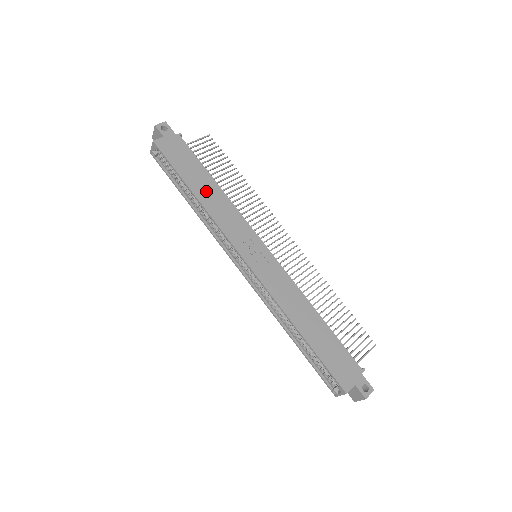
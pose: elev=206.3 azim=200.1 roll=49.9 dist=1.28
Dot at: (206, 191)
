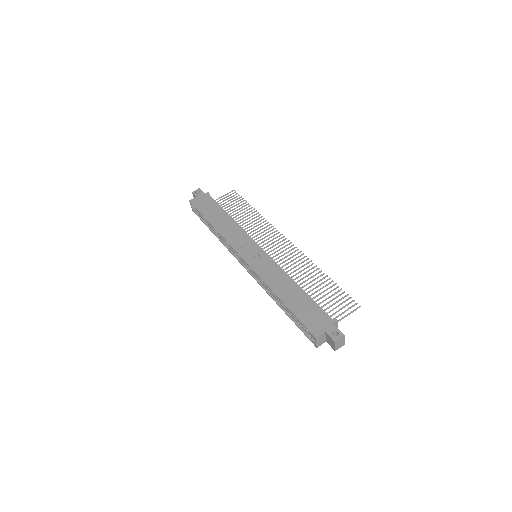
Dot at: (220, 221)
